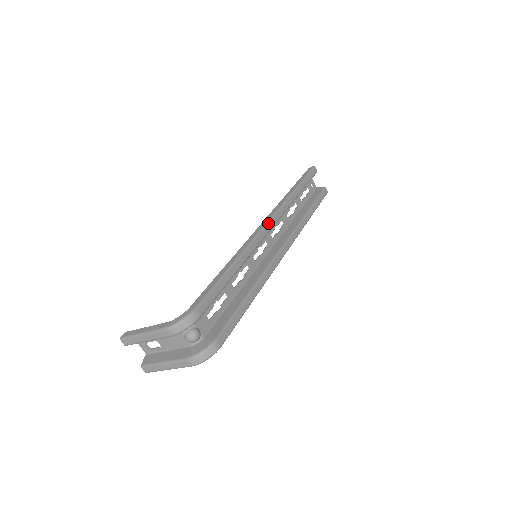
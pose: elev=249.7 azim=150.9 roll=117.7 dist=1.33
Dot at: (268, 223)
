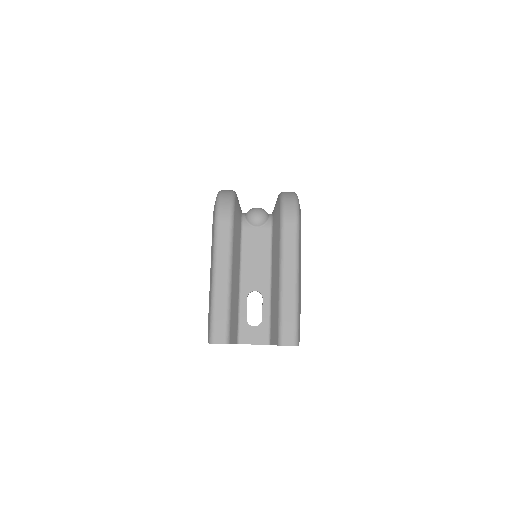
Dot at: occluded
